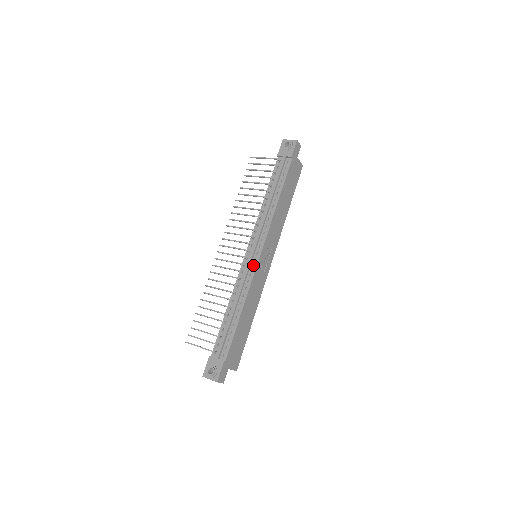
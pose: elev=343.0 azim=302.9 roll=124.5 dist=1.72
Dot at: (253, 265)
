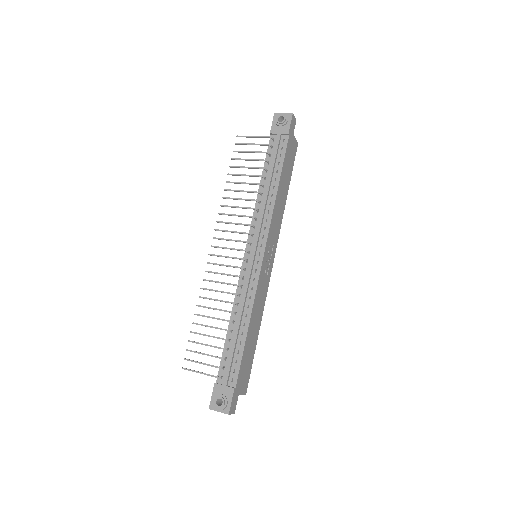
Dot at: (256, 268)
